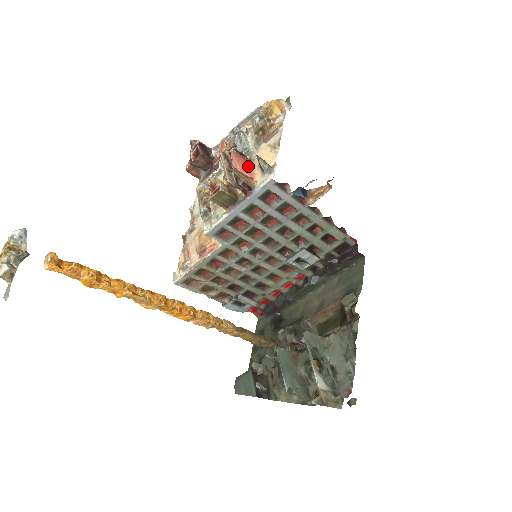
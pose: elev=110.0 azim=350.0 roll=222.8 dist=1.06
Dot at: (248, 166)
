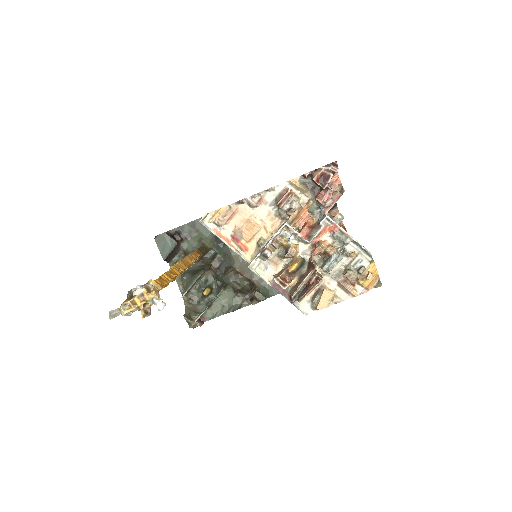
Dot at: occluded
